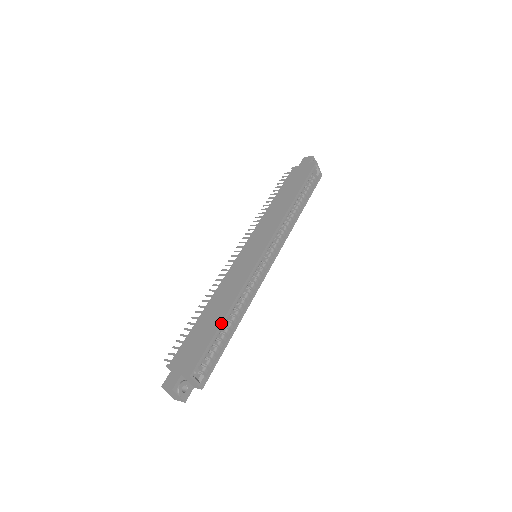
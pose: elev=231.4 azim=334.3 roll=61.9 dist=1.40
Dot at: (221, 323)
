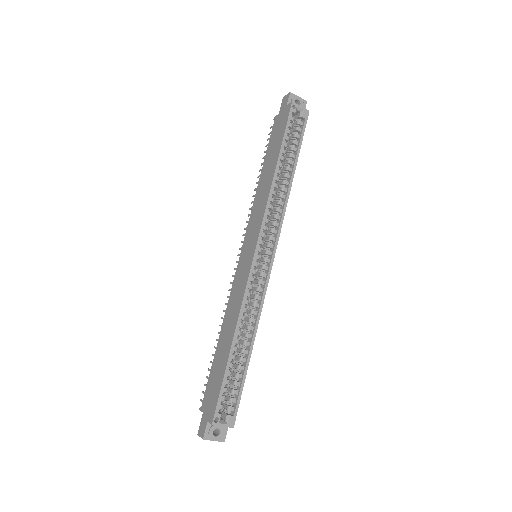
Dot at: (228, 358)
